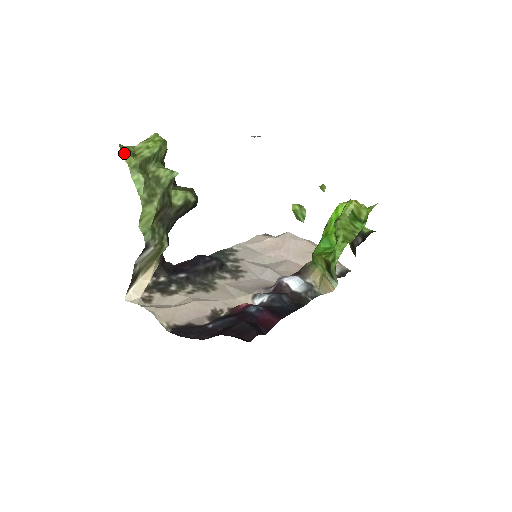
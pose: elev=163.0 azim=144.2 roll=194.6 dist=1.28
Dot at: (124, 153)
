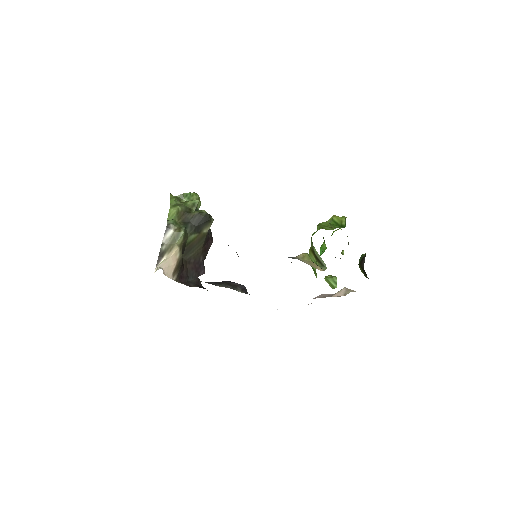
Dot at: occluded
